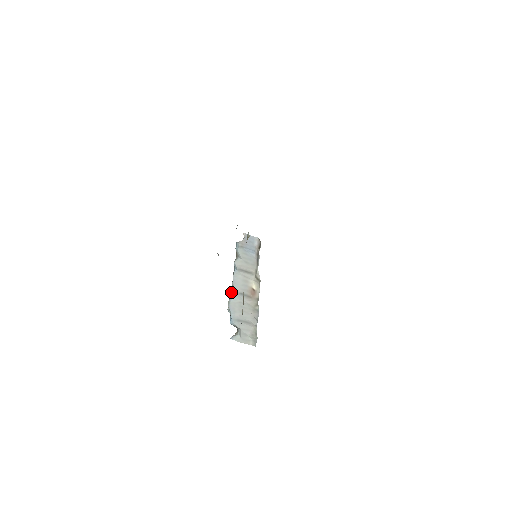
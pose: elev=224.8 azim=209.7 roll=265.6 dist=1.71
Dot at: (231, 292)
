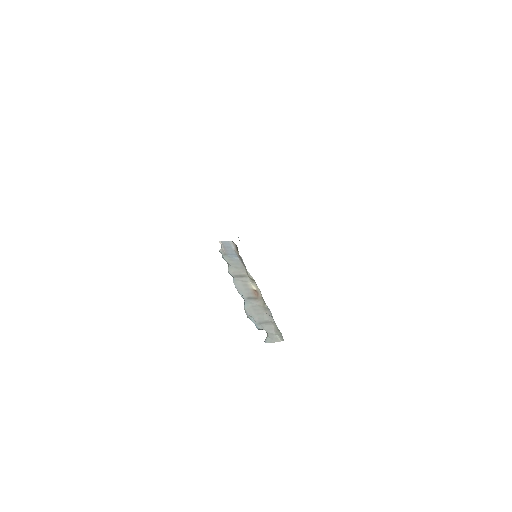
Dot at: occluded
